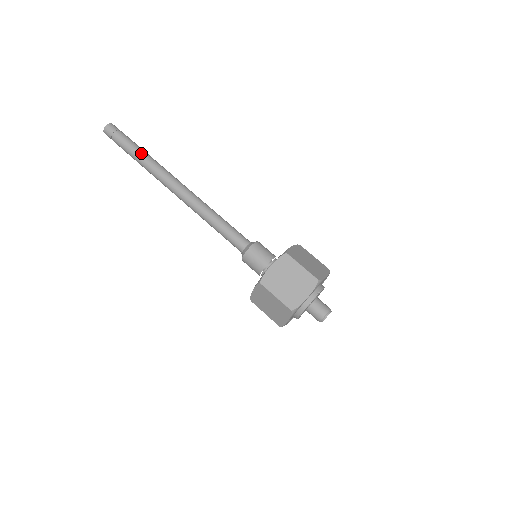
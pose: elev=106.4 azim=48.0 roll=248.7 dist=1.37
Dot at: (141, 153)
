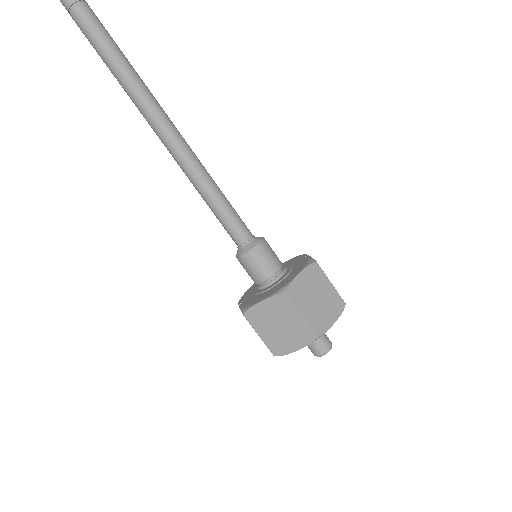
Dot at: (112, 58)
